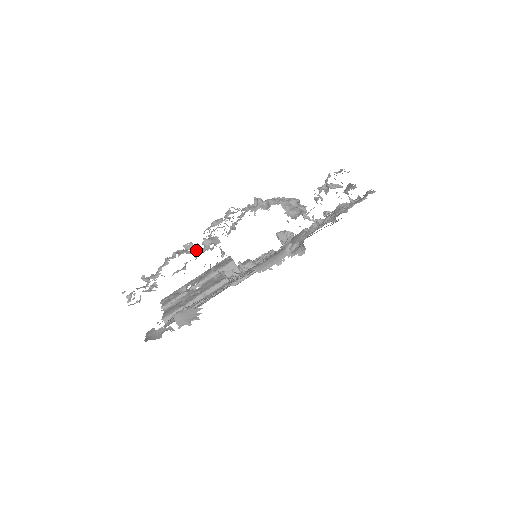
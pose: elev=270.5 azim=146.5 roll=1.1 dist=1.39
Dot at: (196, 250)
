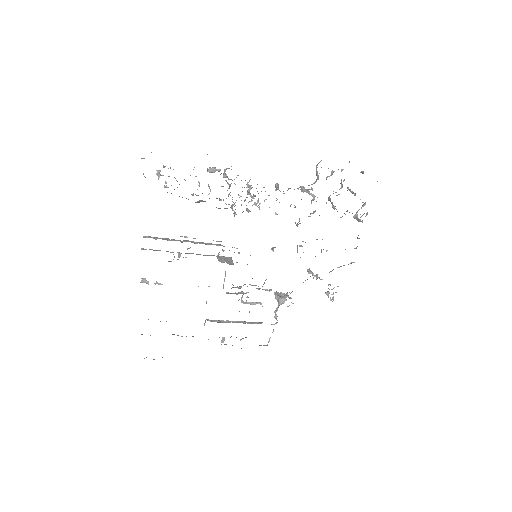
Dot at: occluded
